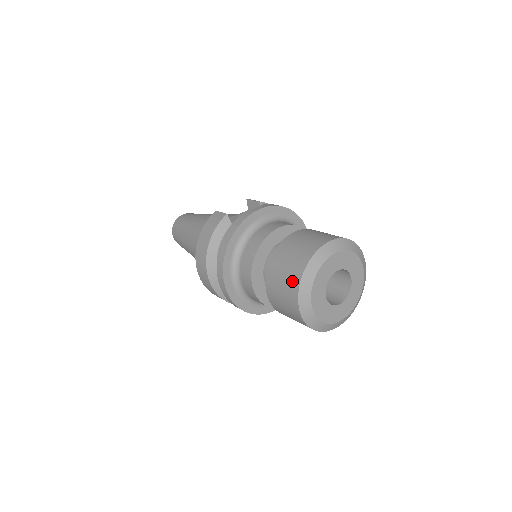
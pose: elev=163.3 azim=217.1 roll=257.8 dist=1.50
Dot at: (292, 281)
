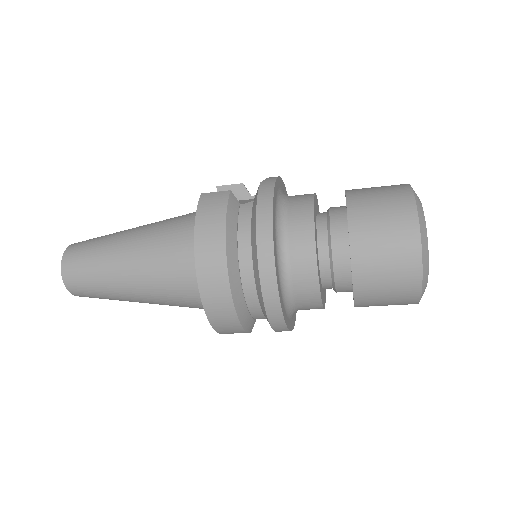
Dot at: (405, 230)
